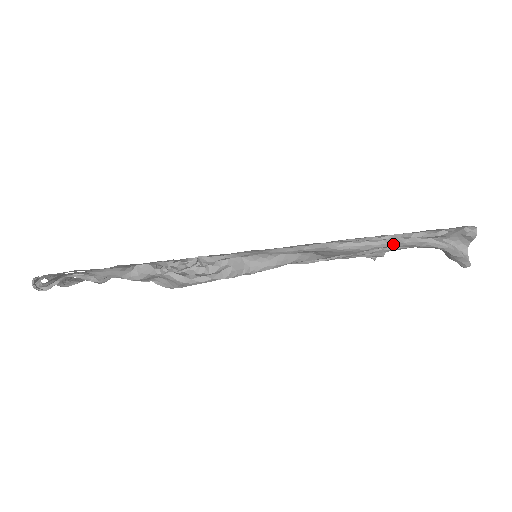
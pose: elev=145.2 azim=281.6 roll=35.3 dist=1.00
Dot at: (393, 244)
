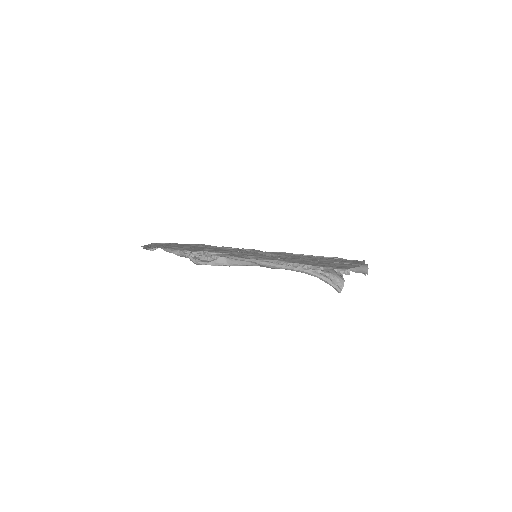
Dot at: (287, 268)
